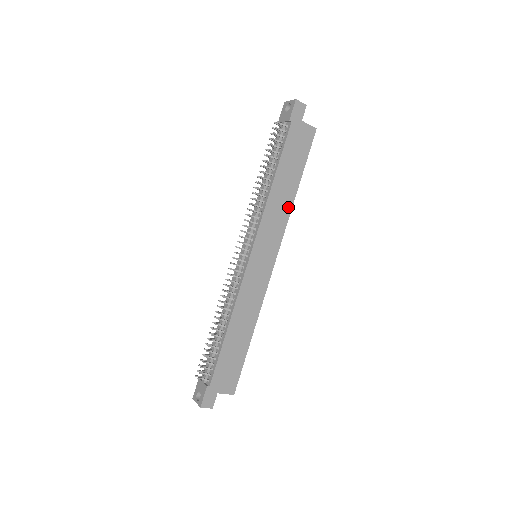
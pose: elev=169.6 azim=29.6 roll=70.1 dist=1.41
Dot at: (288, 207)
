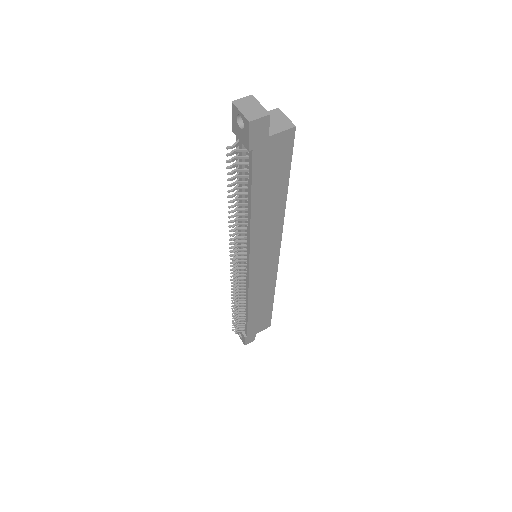
Dot at: (279, 217)
